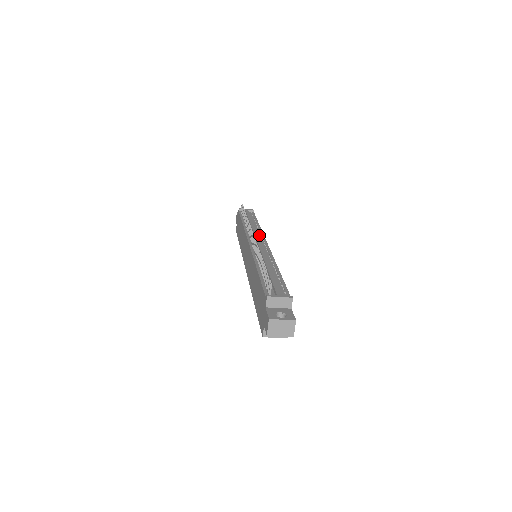
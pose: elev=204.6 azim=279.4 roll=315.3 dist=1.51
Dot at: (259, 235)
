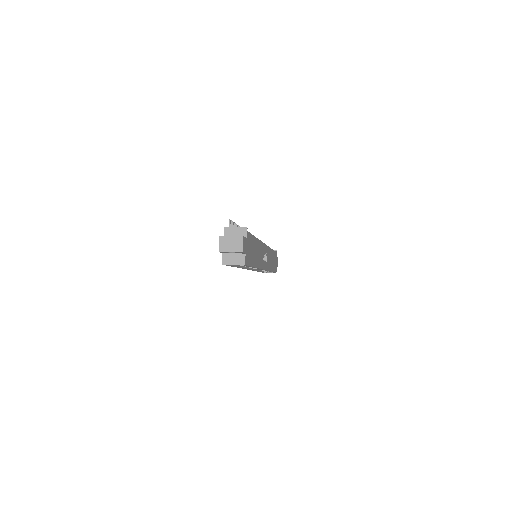
Dot at: occluded
